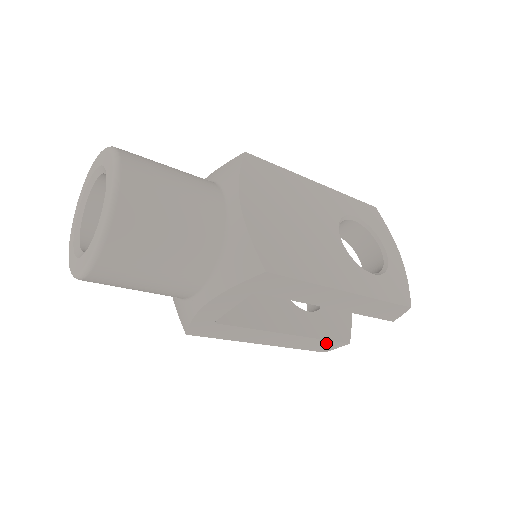
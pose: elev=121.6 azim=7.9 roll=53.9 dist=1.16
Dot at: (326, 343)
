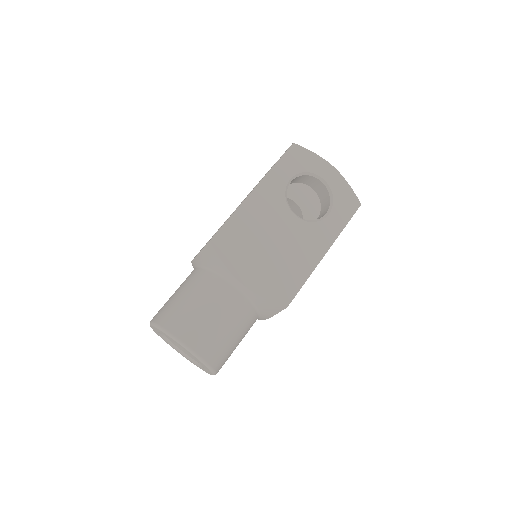
Dot at: occluded
